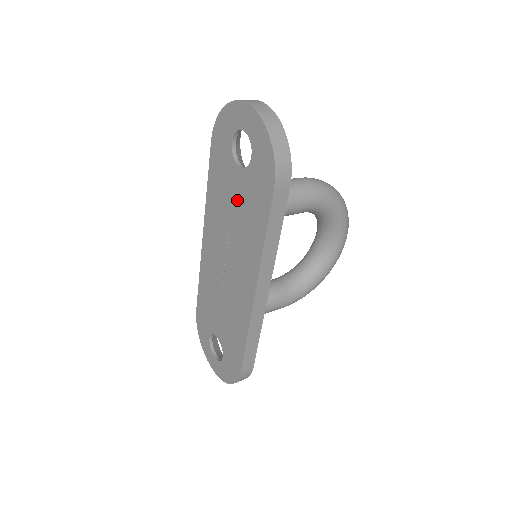
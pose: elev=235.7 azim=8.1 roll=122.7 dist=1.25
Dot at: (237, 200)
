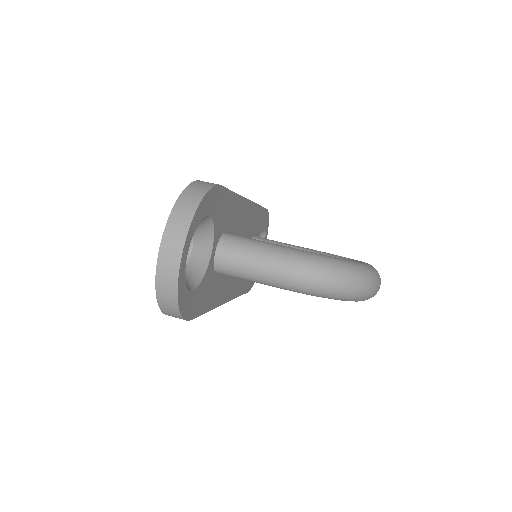
Dot at: occluded
